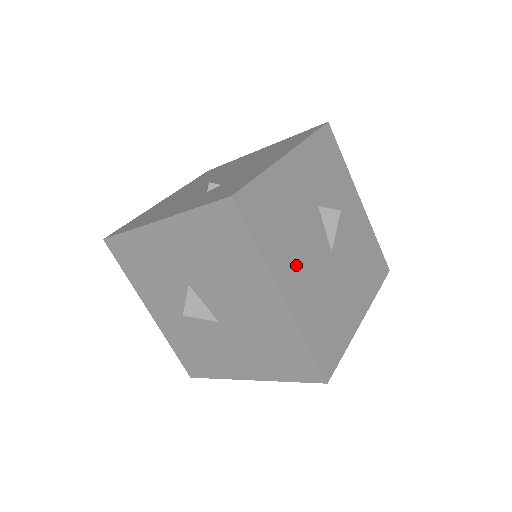
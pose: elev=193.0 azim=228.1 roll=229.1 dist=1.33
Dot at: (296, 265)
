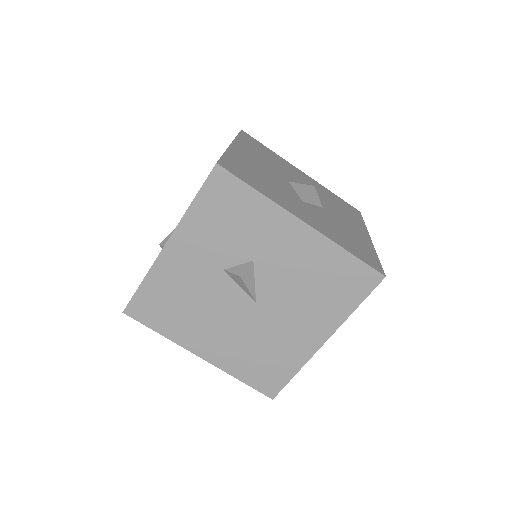
Dot at: (208, 331)
